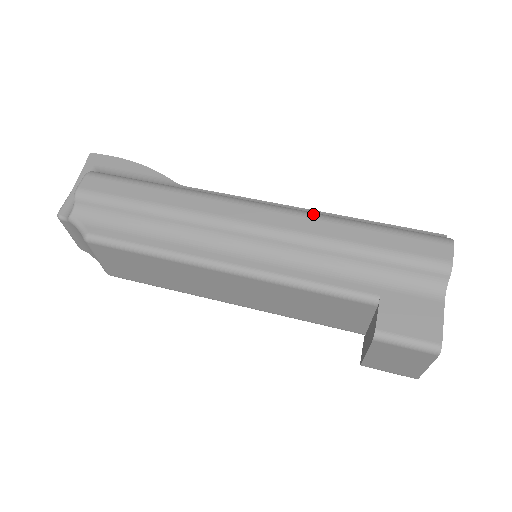
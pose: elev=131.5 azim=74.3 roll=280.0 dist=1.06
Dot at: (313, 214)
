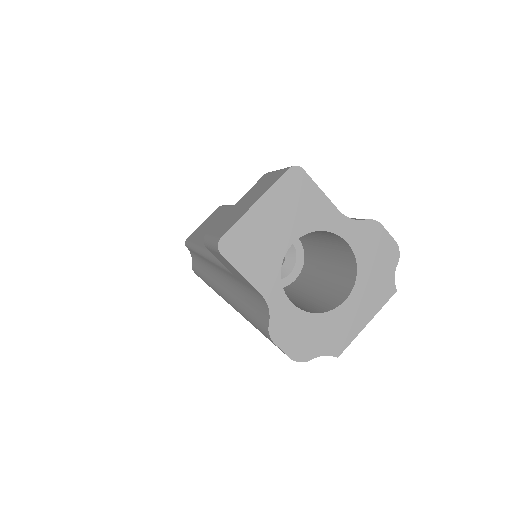
Dot at: occluded
